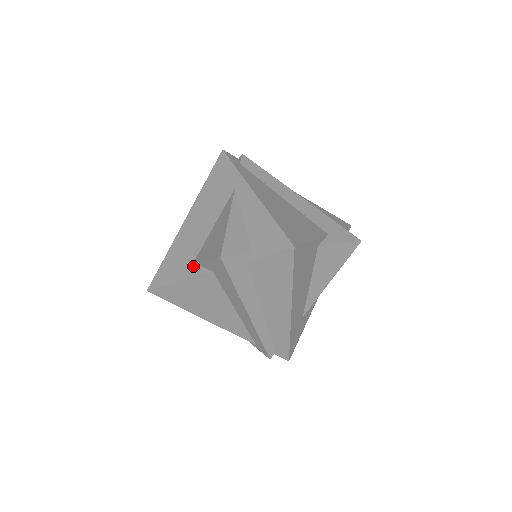
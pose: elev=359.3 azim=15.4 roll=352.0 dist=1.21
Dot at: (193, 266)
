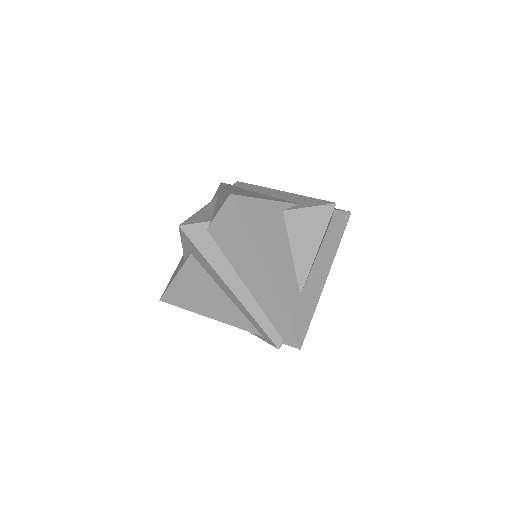
Dot at: occluded
